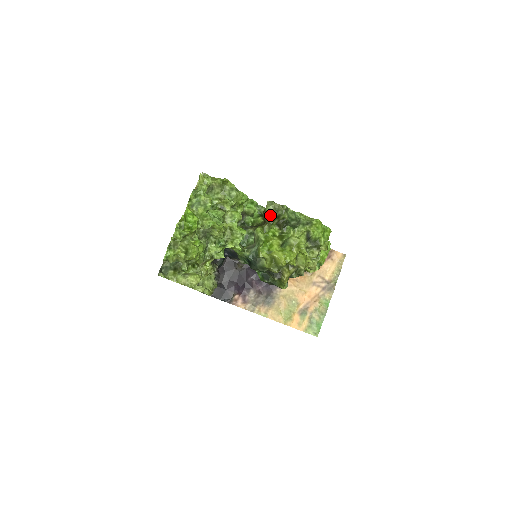
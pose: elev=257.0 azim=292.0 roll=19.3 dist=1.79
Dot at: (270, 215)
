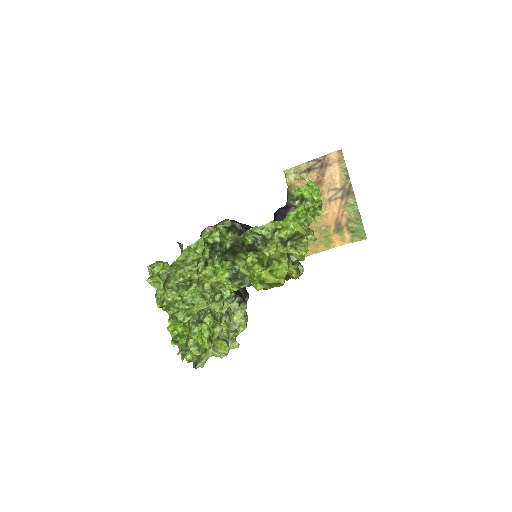
Dot at: (235, 247)
